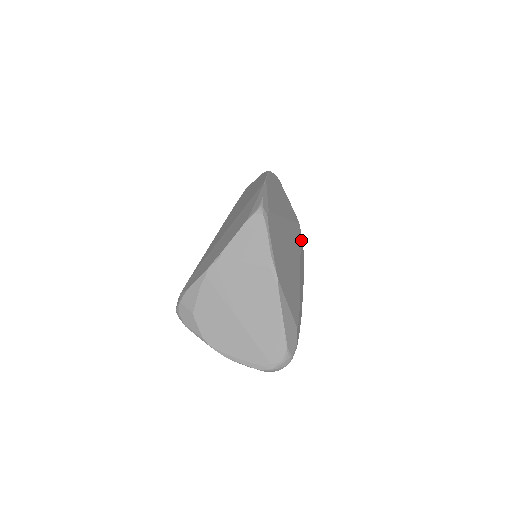
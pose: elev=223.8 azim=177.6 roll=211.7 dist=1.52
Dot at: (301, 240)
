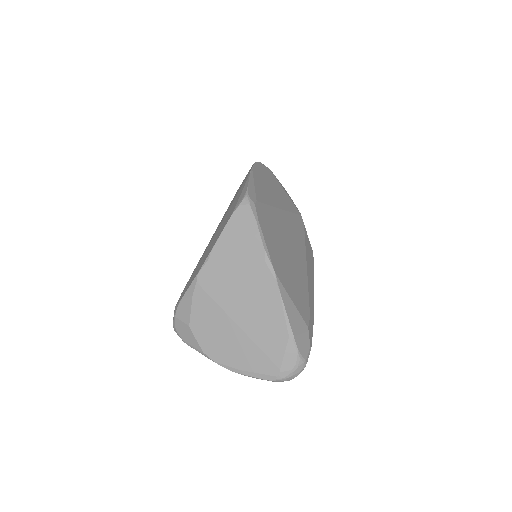
Dot at: (305, 233)
